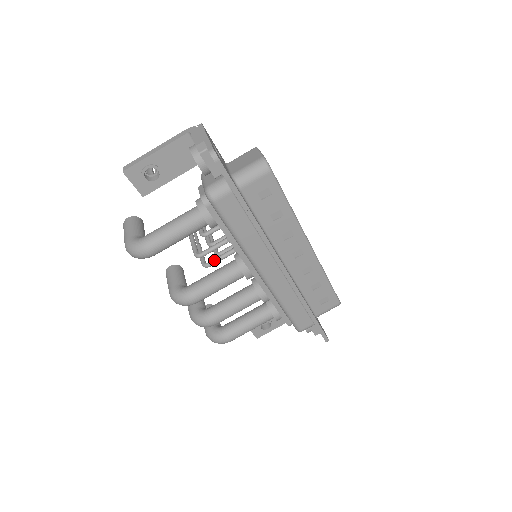
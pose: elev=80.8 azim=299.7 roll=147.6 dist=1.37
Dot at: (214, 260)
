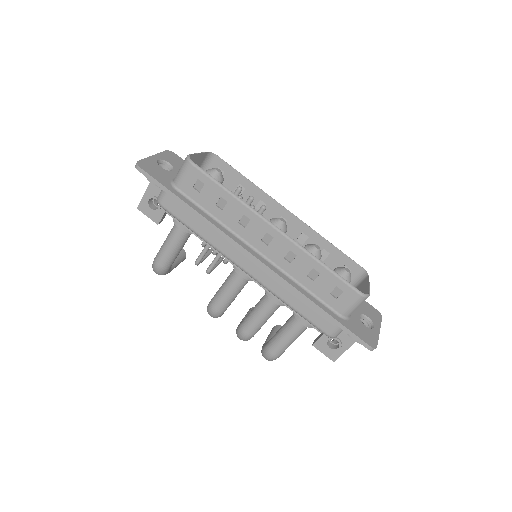
Dot at: (210, 265)
